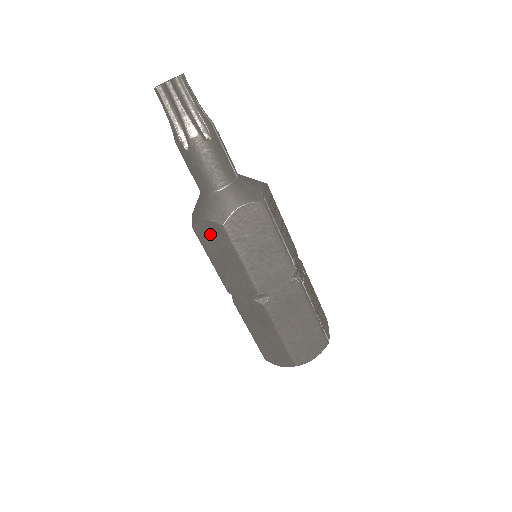
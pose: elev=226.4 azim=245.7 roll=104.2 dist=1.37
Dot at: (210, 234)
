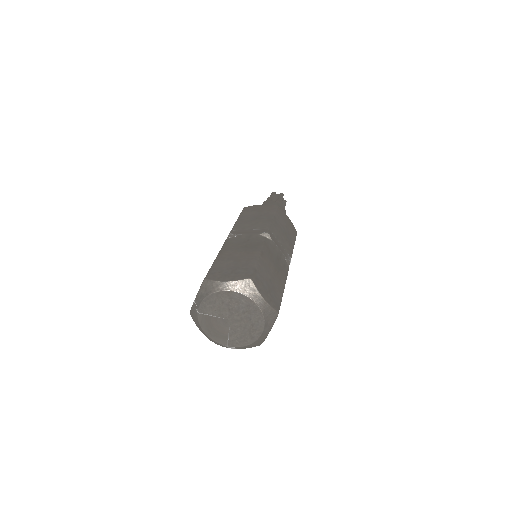
Dot at: (259, 209)
